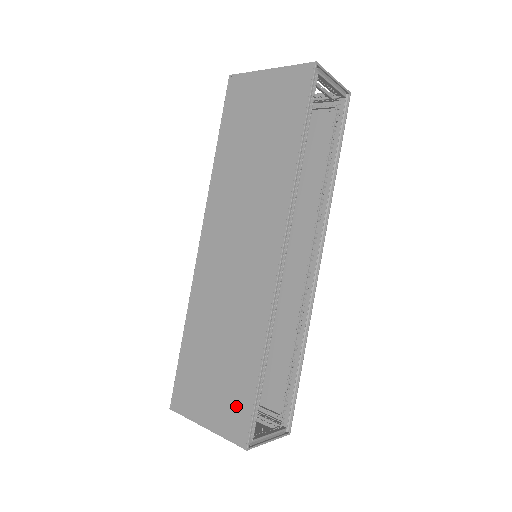
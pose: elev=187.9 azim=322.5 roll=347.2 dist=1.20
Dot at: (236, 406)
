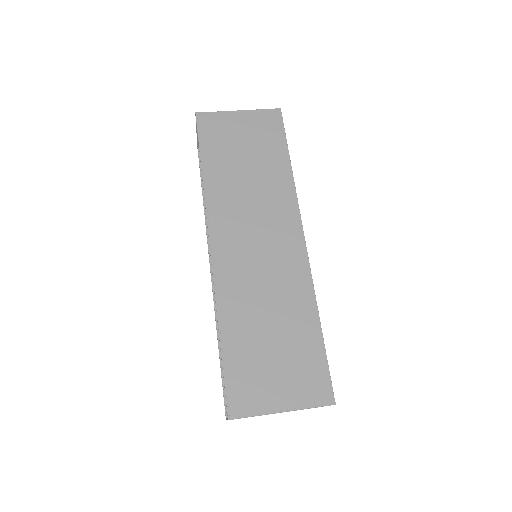
Dot at: (309, 372)
